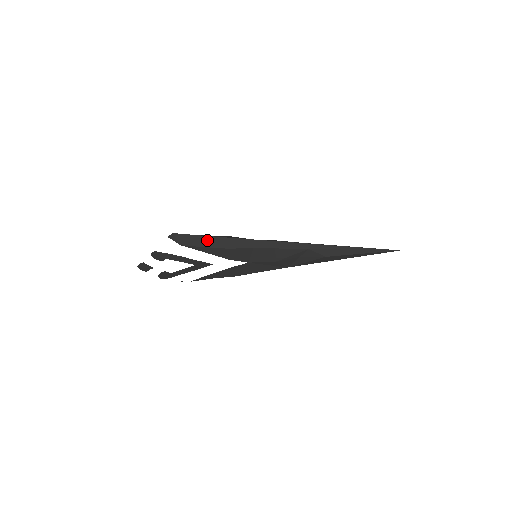
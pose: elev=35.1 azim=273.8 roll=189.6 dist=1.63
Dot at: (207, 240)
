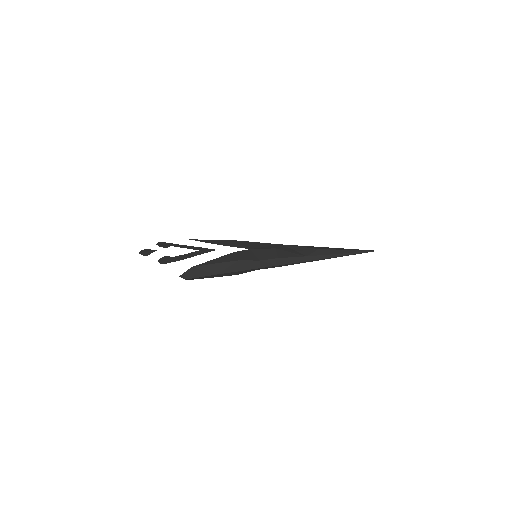
Dot at: (217, 275)
